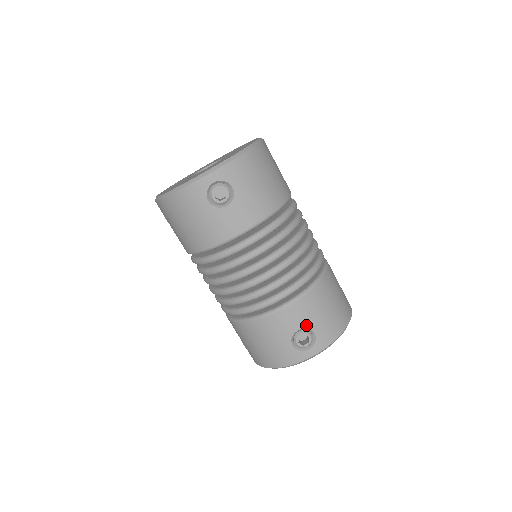
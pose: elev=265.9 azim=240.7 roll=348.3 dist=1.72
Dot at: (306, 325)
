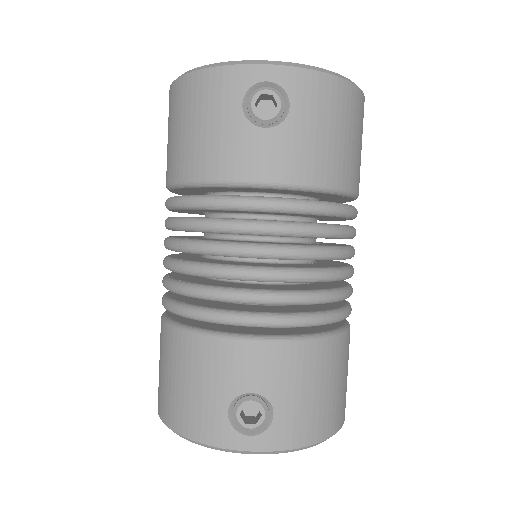
Dot at: (269, 392)
